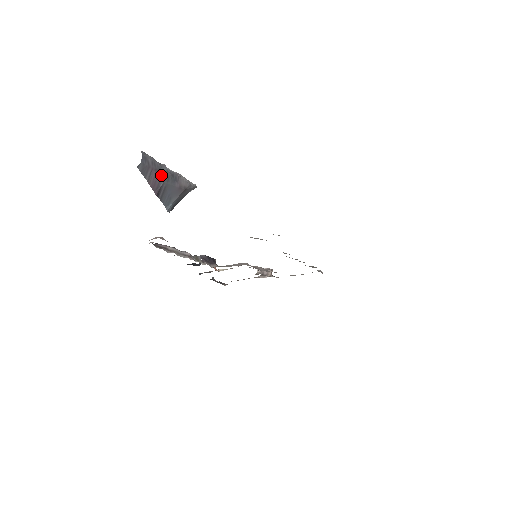
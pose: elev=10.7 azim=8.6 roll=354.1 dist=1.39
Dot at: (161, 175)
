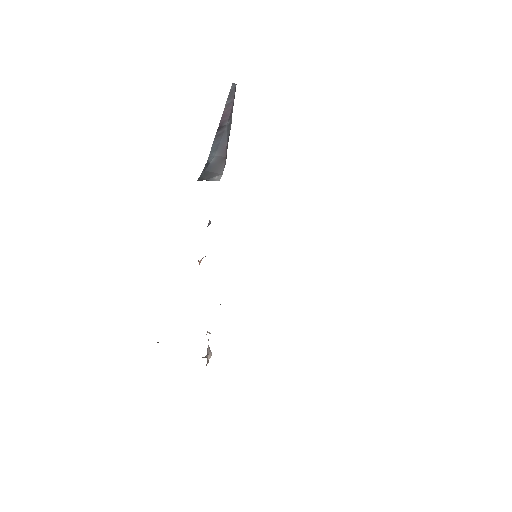
Dot at: (229, 118)
